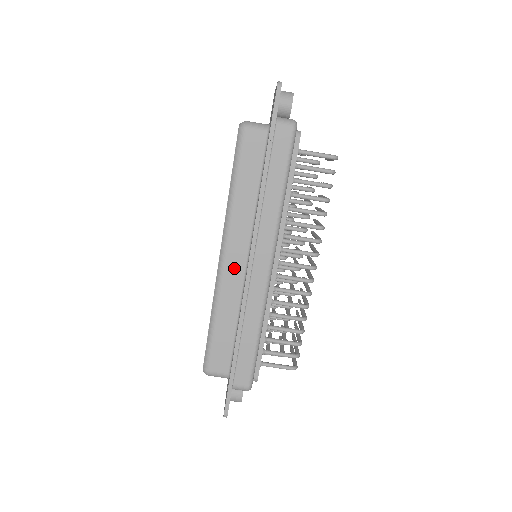
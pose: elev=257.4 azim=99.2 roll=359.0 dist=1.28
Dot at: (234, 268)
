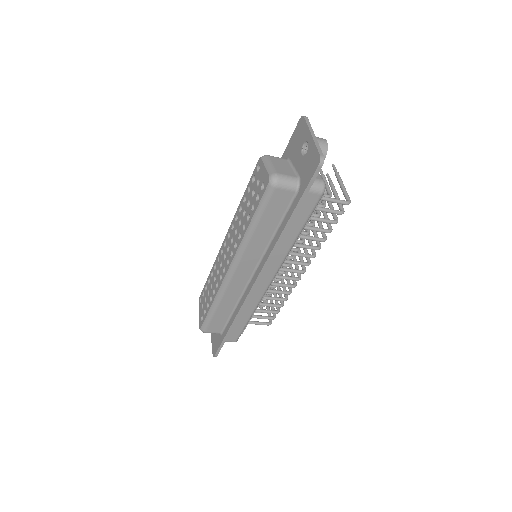
Dot at: (240, 278)
